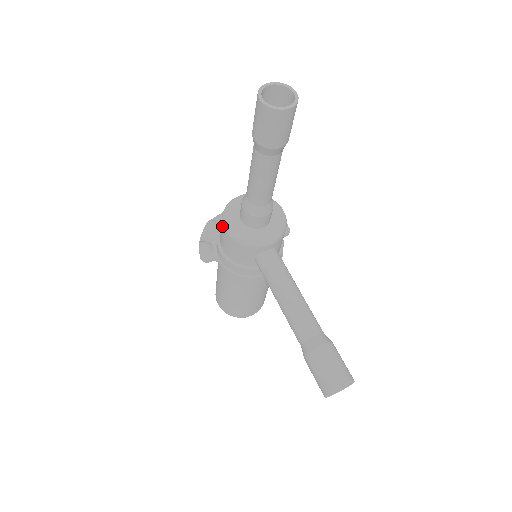
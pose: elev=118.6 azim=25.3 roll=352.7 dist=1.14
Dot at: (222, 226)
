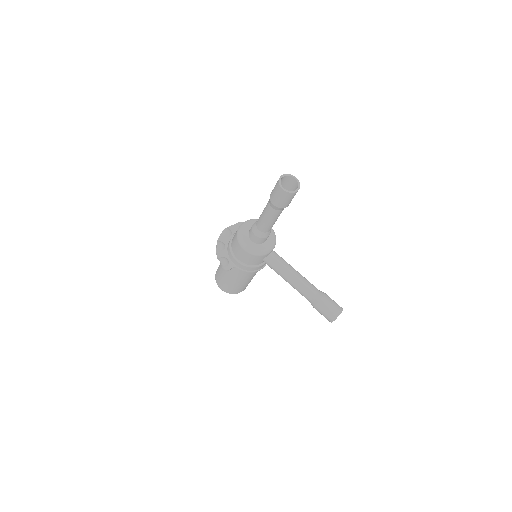
Dot at: (241, 248)
